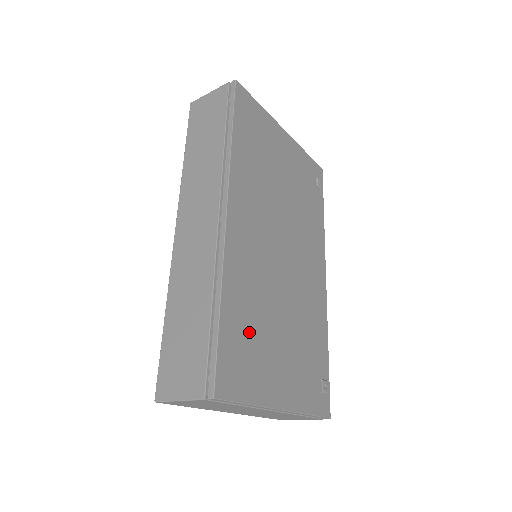
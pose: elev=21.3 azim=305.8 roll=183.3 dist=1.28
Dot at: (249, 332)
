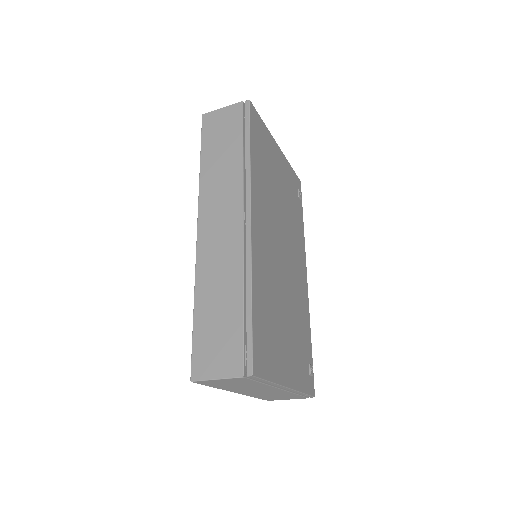
Dot at: (268, 321)
